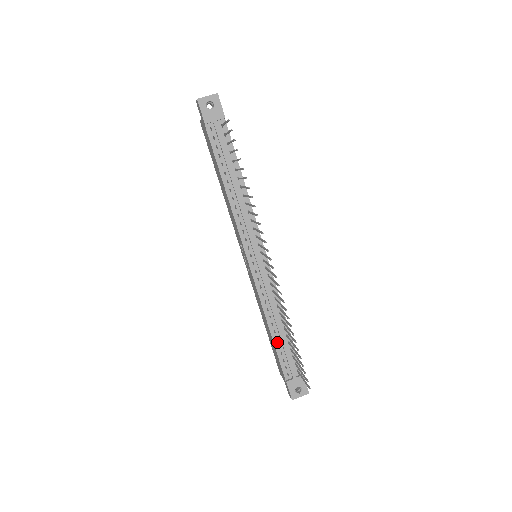
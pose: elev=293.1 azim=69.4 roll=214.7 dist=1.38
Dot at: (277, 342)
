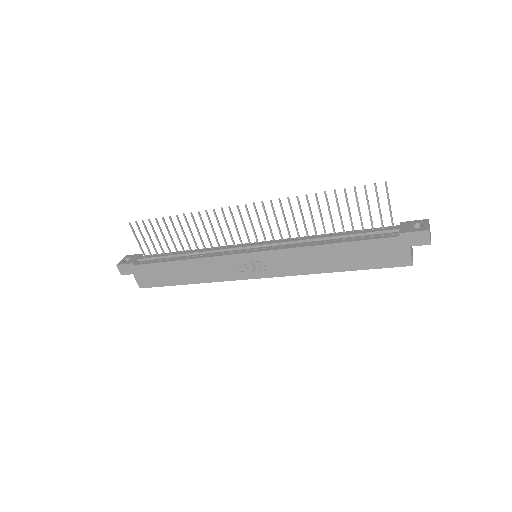
Dot at: (346, 240)
